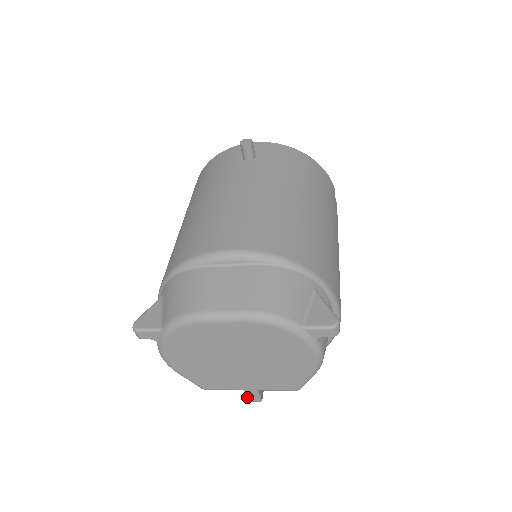
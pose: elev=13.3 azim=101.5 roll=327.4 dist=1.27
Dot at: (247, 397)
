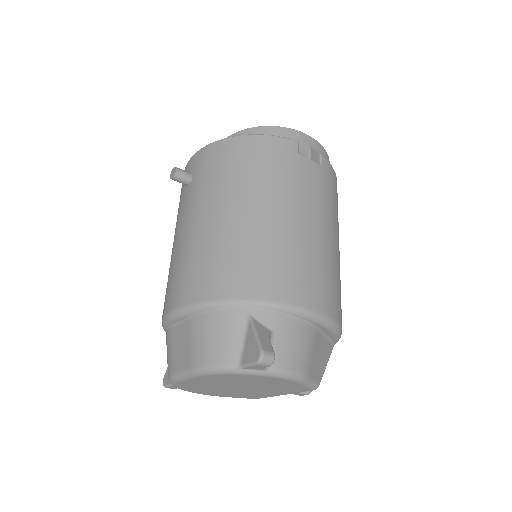
Dot at: (295, 394)
